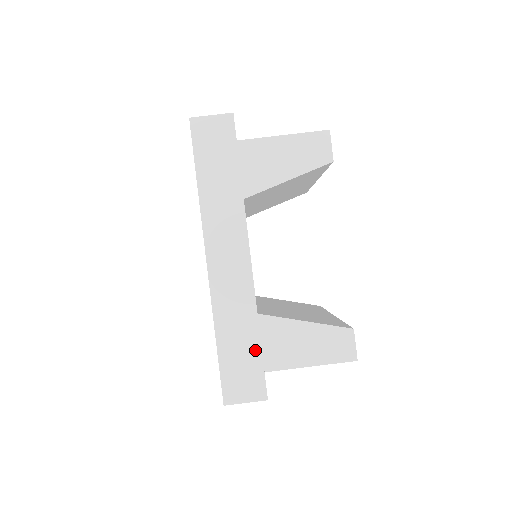
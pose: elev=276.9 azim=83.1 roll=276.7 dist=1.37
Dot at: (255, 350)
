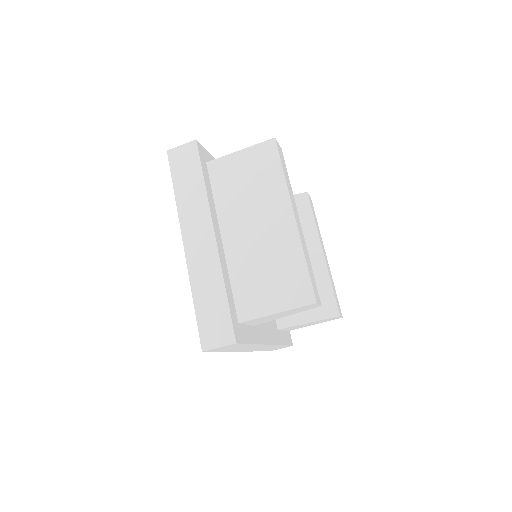
Dot at: (282, 346)
